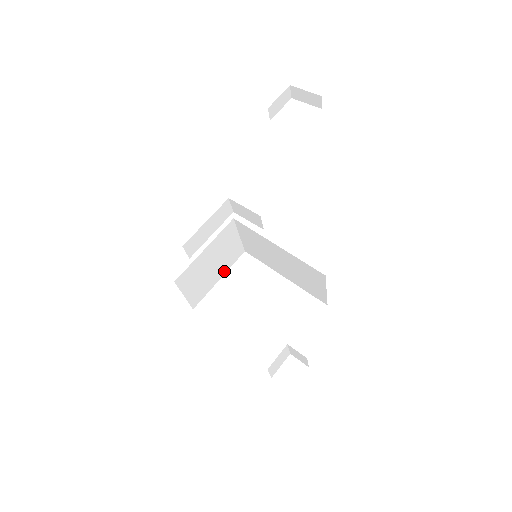
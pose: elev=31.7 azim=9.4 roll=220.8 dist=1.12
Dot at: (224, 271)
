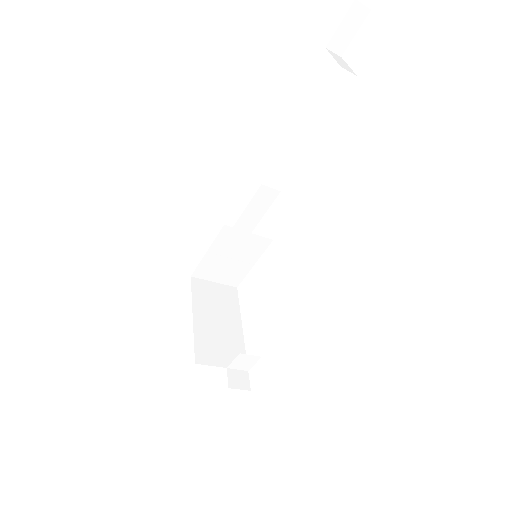
Dot at: (255, 258)
